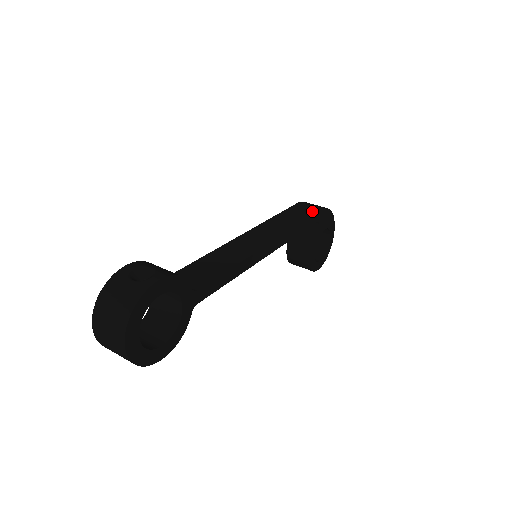
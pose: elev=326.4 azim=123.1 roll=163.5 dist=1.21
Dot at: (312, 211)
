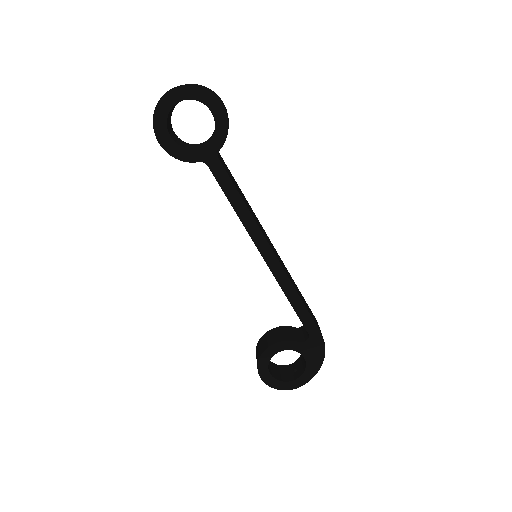
Dot at: occluded
